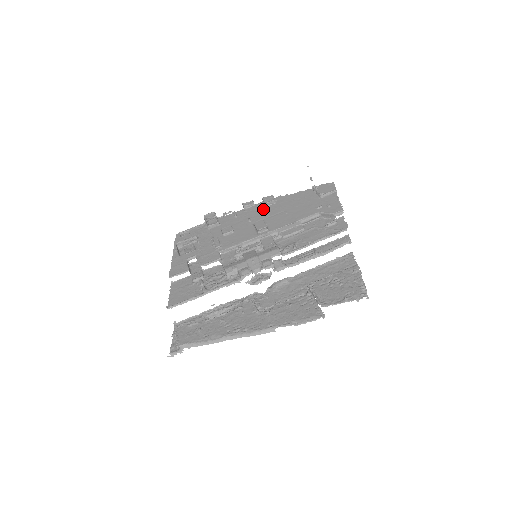
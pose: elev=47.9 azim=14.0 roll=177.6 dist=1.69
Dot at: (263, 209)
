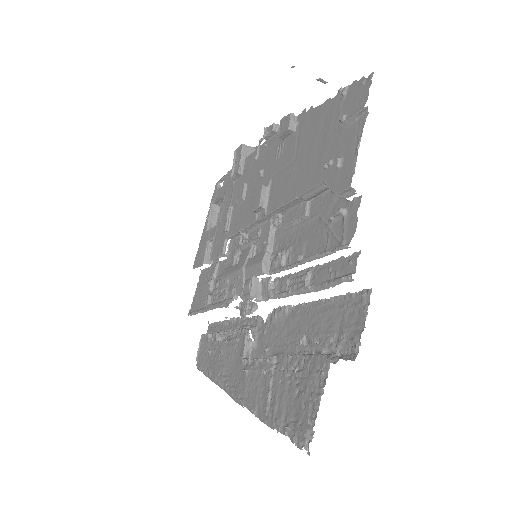
Dot at: (279, 148)
